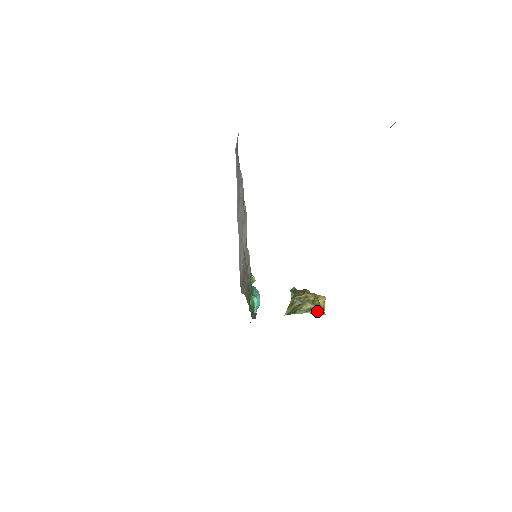
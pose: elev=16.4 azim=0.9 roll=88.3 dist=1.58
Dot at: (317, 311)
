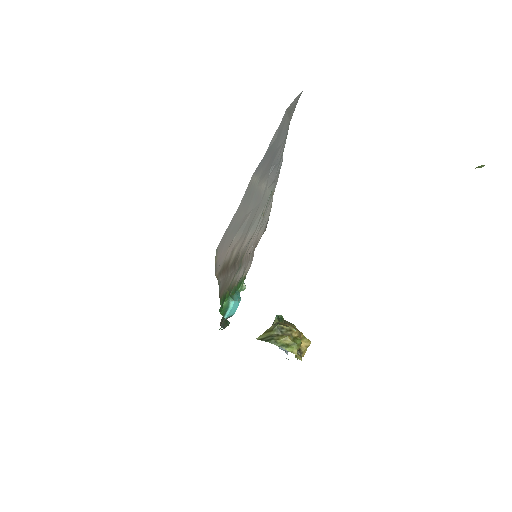
Dot at: (294, 351)
